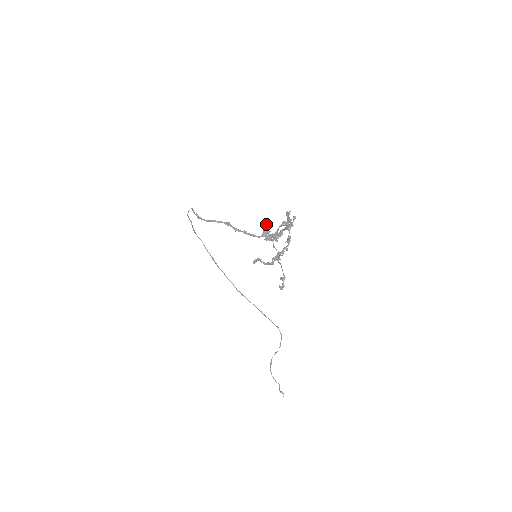
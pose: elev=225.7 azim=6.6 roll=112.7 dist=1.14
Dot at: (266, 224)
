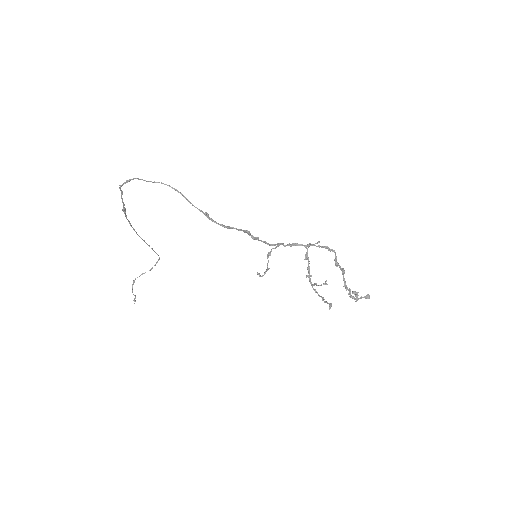
Dot at: occluded
